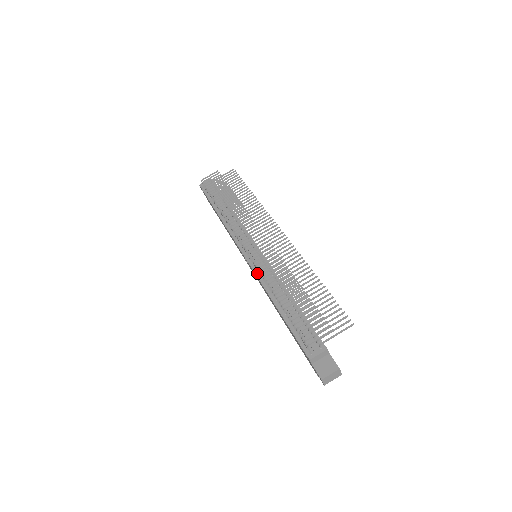
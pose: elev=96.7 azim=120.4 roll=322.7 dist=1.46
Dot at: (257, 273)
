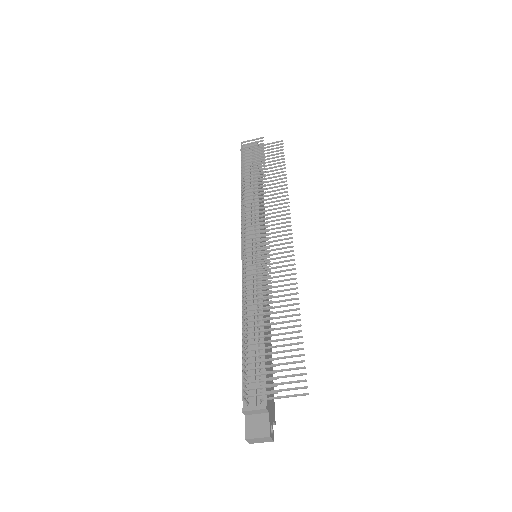
Dot at: occluded
